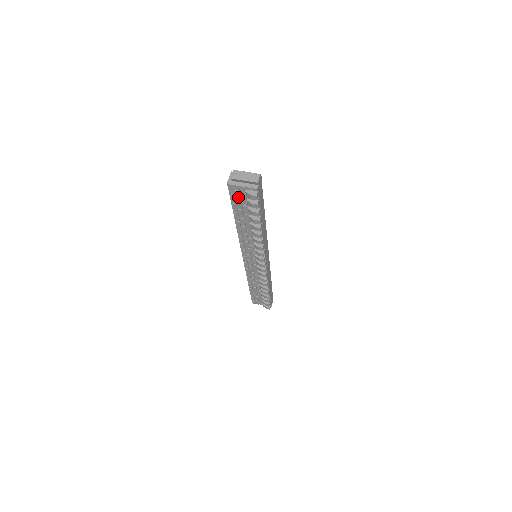
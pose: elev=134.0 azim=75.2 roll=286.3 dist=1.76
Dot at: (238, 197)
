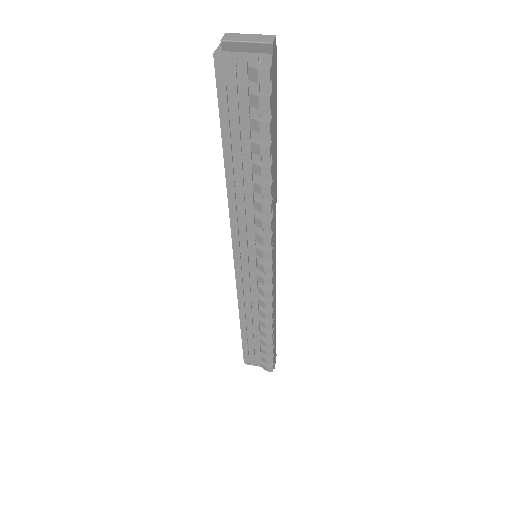
Dot at: (233, 91)
